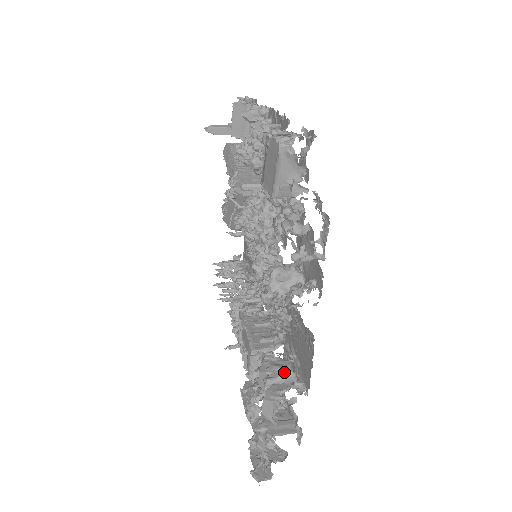
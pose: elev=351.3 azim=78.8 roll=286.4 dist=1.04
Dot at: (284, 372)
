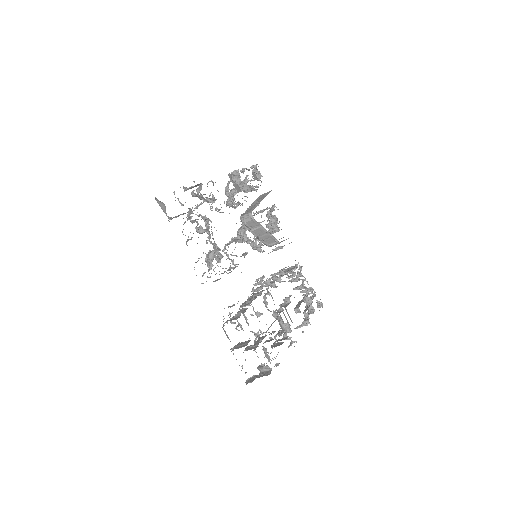
Dot at: (239, 313)
